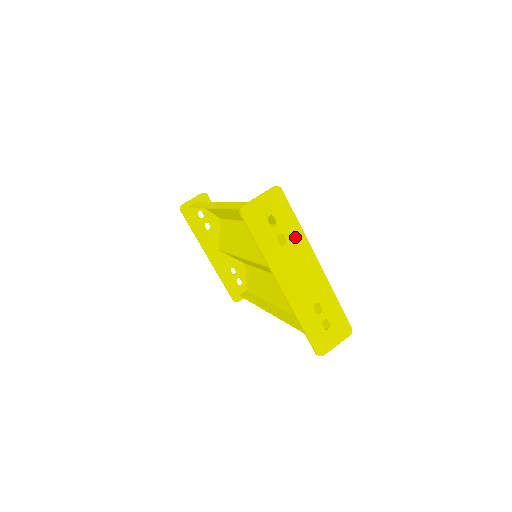
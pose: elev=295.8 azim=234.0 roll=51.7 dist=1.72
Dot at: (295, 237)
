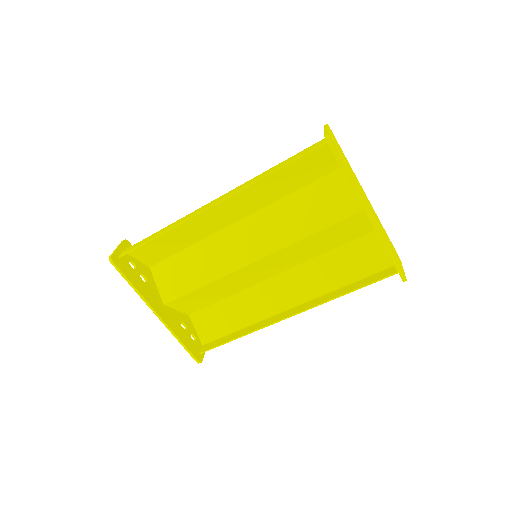
Dot at: (352, 171)
